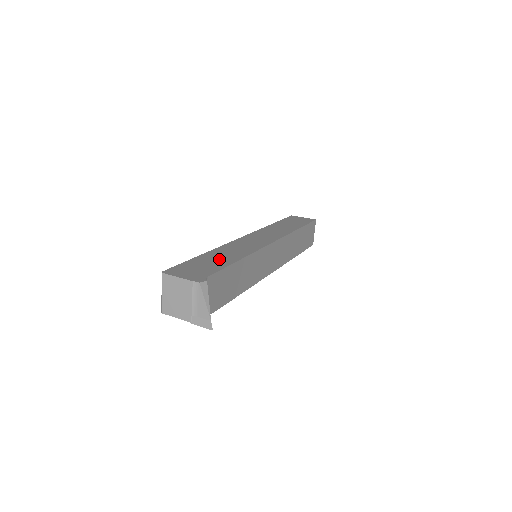
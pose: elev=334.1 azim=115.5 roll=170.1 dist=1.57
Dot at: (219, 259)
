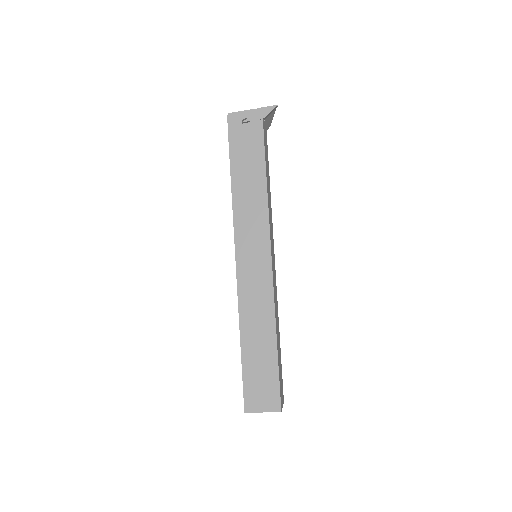
Dot at: occluded
